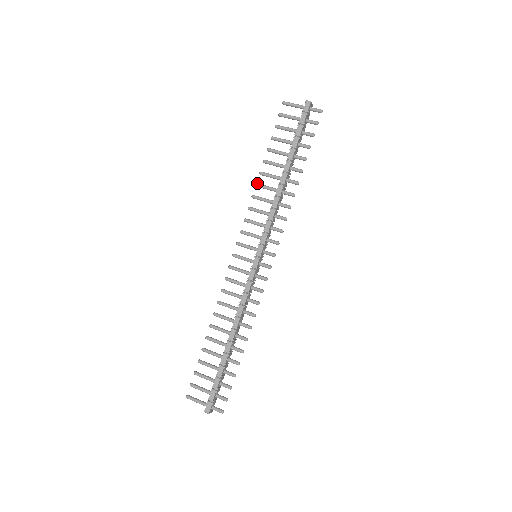
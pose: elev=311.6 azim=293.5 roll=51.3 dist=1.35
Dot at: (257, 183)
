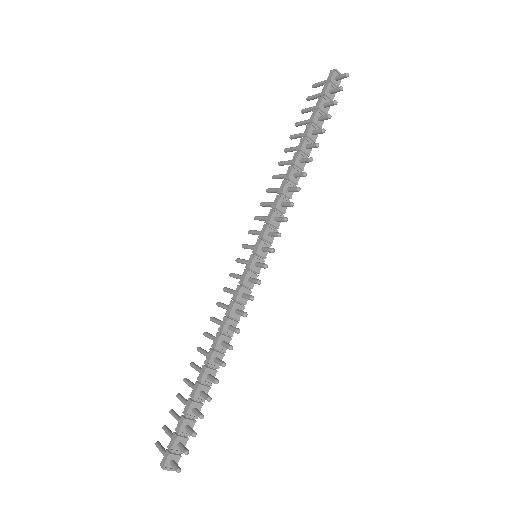
Dot at: (274, 175)
